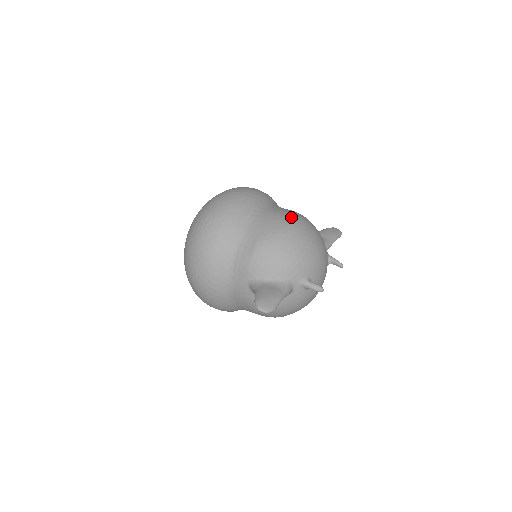
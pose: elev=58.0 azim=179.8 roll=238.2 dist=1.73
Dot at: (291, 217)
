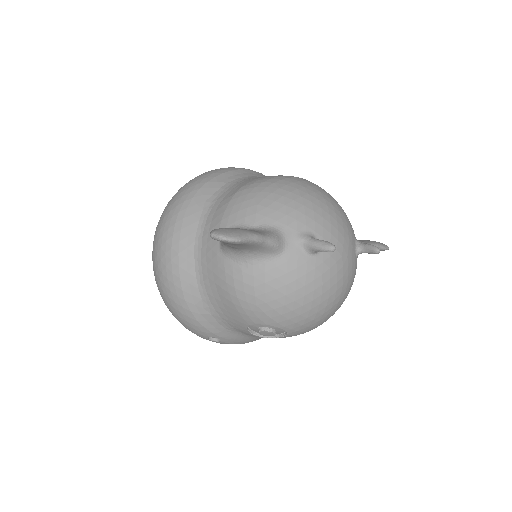
Dot at: occluded
